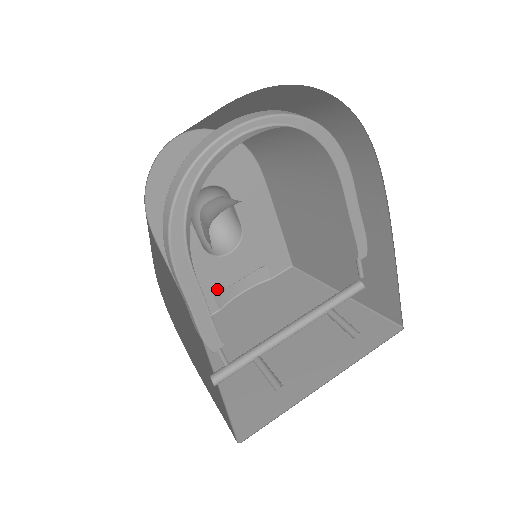
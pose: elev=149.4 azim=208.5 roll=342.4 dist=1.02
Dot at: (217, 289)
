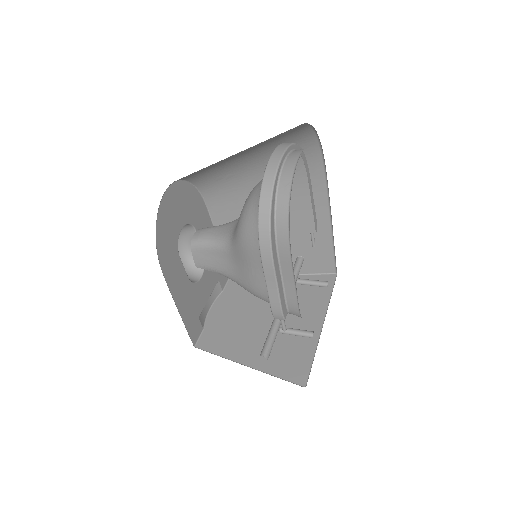
Dot at: (199, 311)
